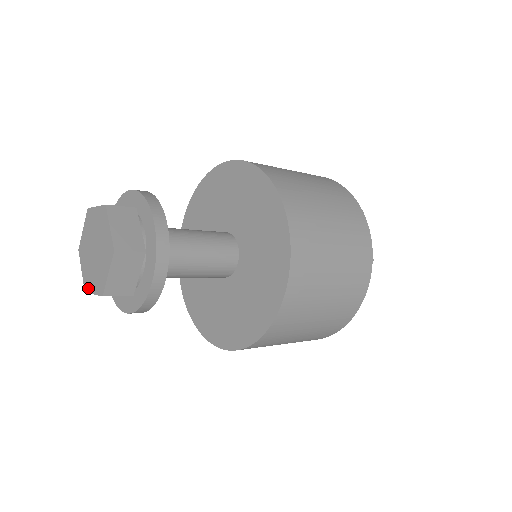
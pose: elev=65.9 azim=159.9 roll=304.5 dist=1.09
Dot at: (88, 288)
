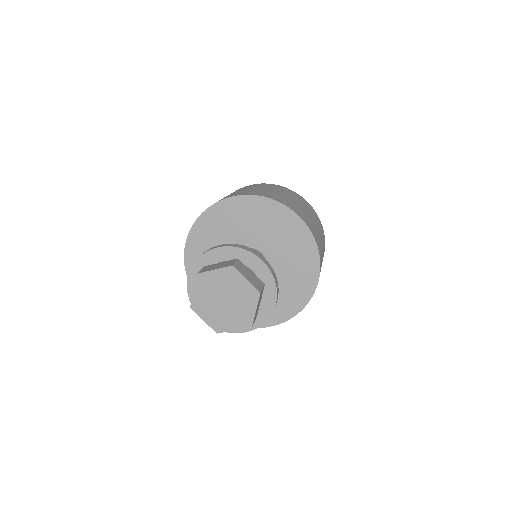
Dot at: (198, 311)
